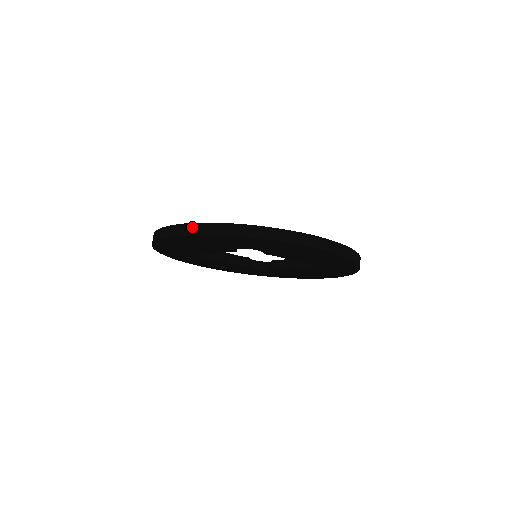
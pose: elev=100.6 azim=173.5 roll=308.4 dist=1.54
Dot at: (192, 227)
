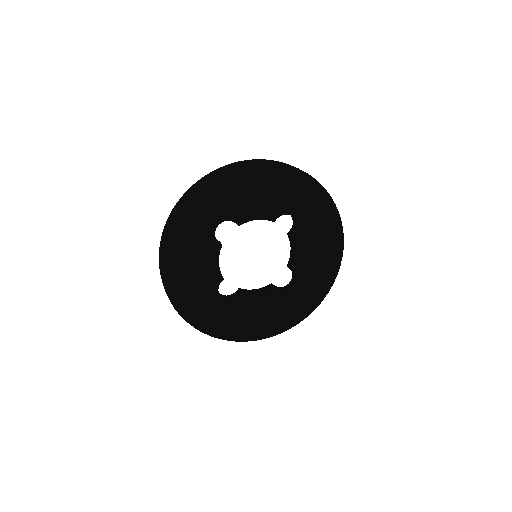
Dot at: occluded
